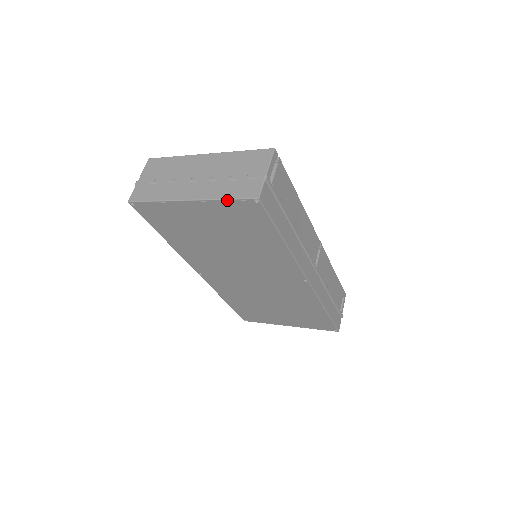
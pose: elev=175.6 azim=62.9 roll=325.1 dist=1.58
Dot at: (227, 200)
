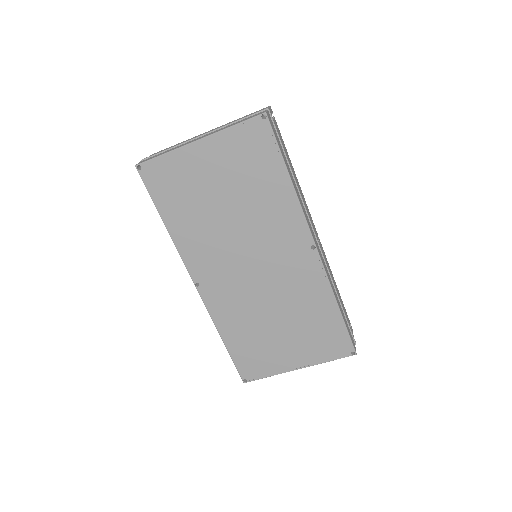
Dot at: (236, 125)
